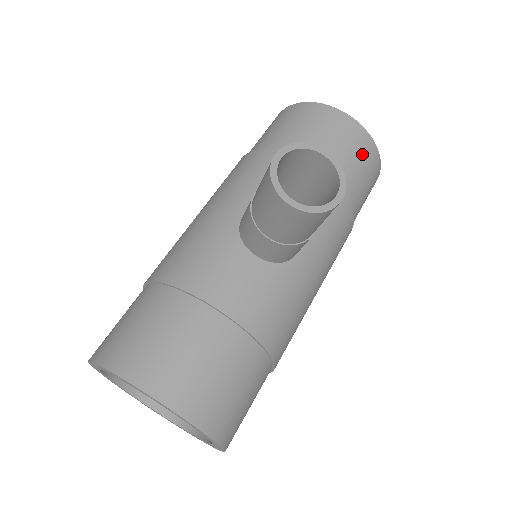
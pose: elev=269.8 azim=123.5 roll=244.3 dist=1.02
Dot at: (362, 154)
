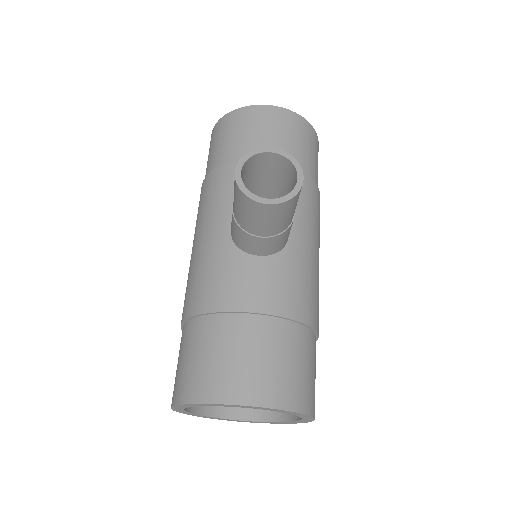
Dot at: (296, 131)
